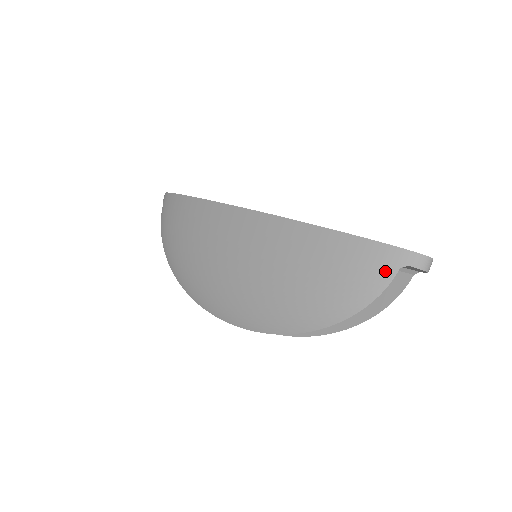
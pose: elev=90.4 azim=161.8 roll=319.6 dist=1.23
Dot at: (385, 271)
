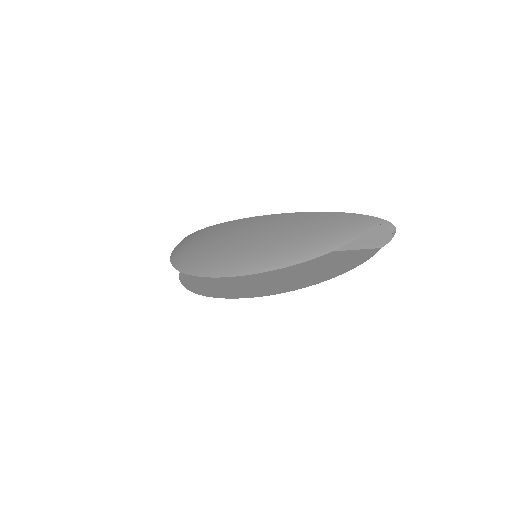
Dot at: (365, 225)
